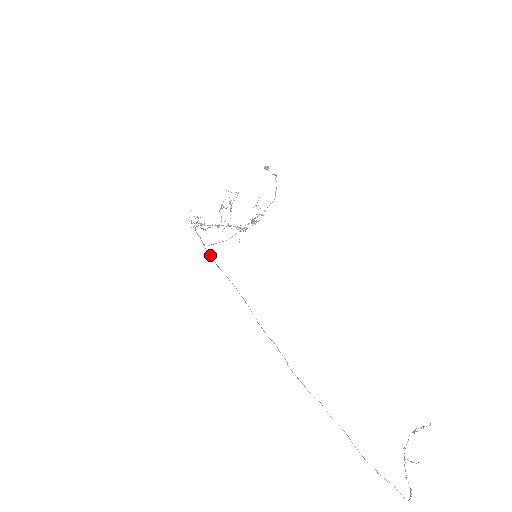
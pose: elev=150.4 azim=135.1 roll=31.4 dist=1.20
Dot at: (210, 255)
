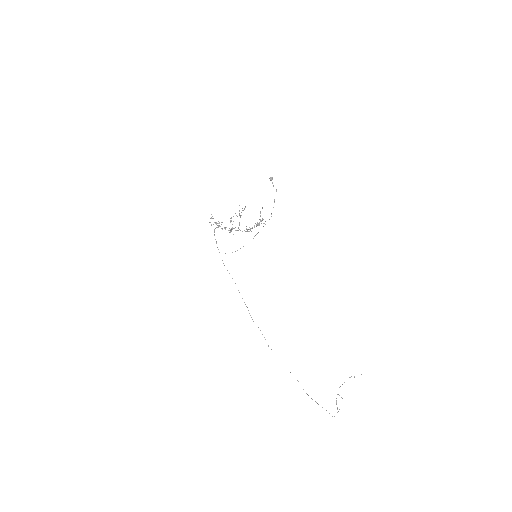
Dot at: occluded
